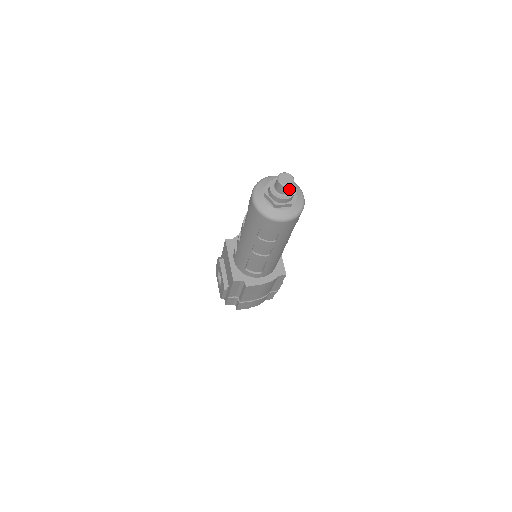
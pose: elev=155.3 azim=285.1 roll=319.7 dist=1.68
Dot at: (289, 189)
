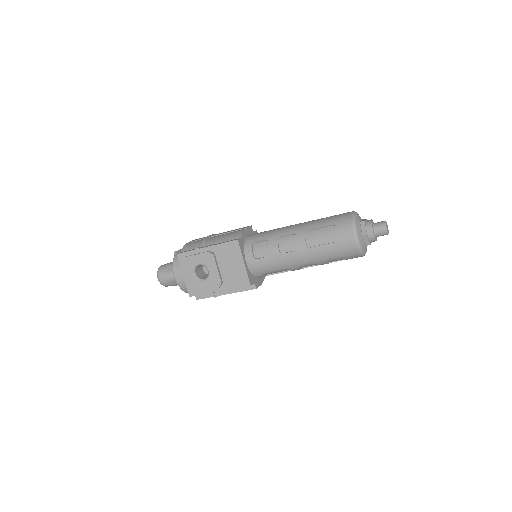
Dot at: occluded
